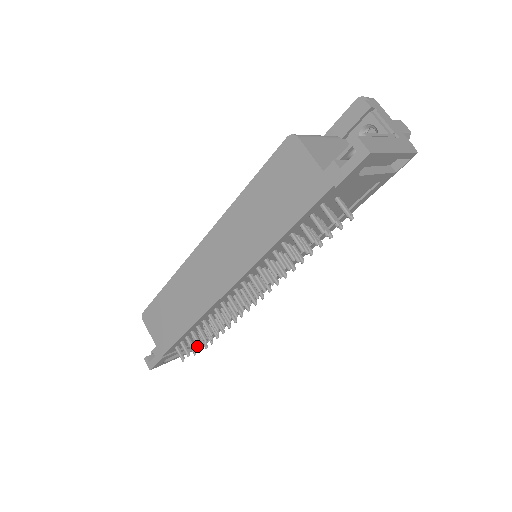
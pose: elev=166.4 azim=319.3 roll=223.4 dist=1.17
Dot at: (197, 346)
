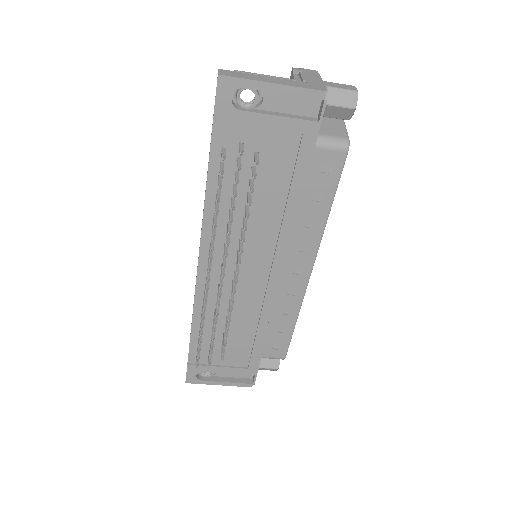
Dot at: (209, 353)
